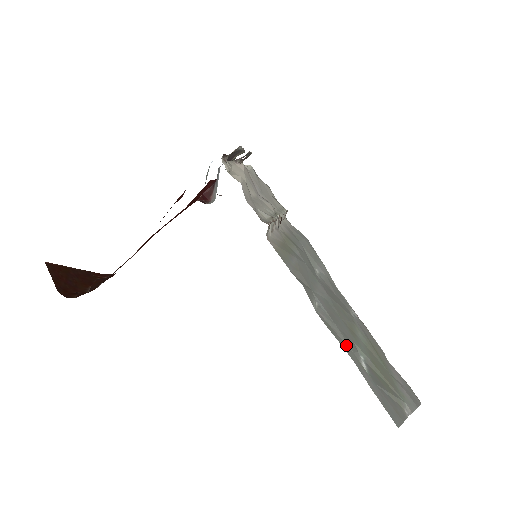
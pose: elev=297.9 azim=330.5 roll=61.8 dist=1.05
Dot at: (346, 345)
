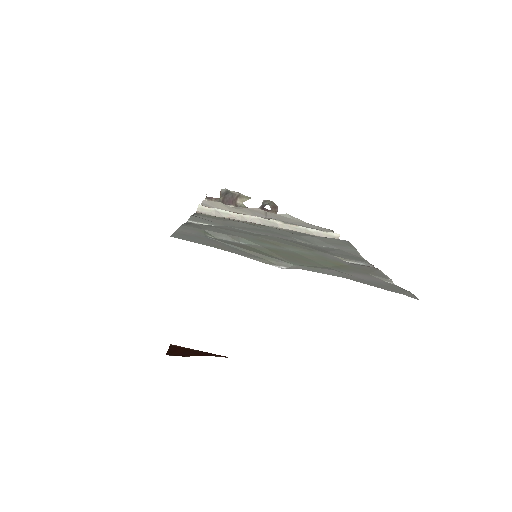
Dot at: (200, 228)
